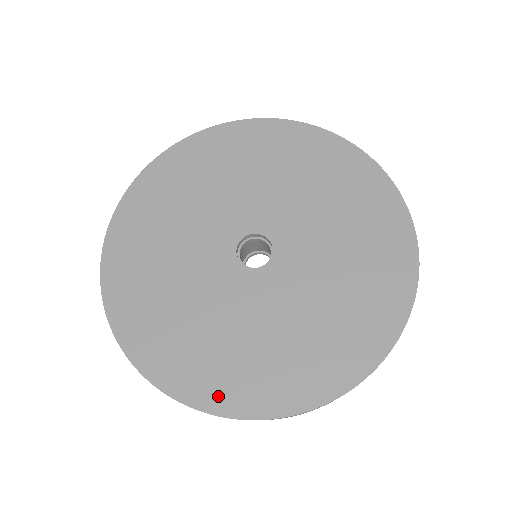
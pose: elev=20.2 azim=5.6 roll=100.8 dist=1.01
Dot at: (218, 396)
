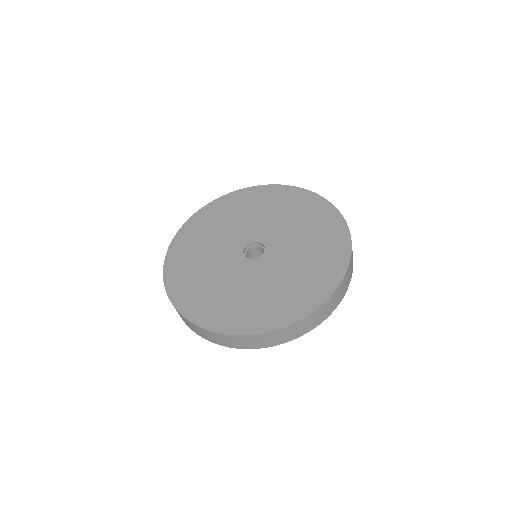
Dot at: (279, 319)
